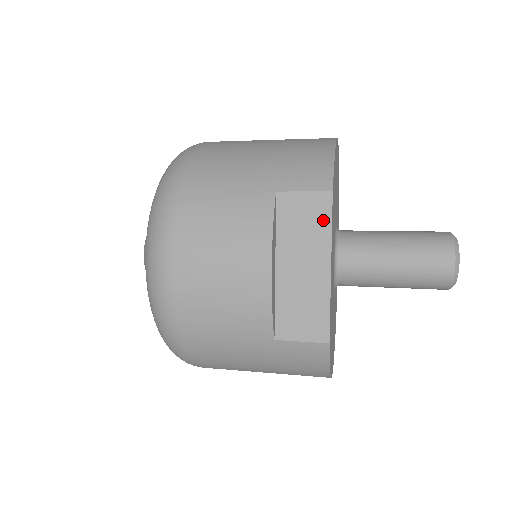
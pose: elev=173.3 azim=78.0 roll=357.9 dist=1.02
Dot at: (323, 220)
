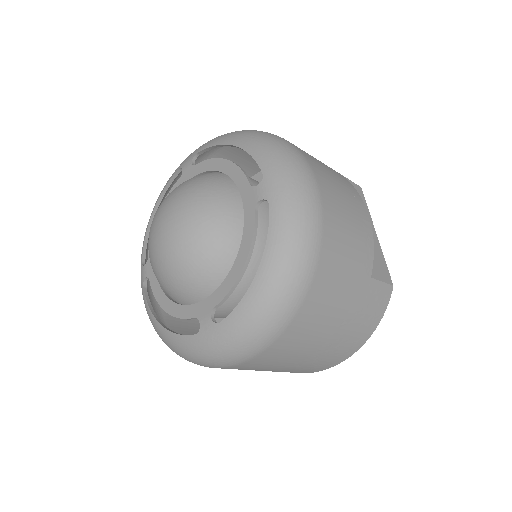
Dot at: occluded
